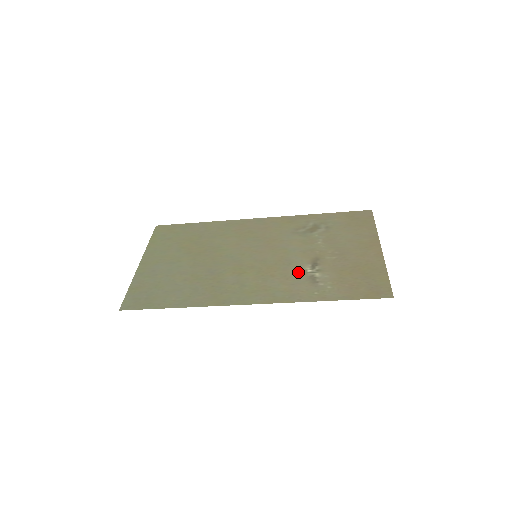
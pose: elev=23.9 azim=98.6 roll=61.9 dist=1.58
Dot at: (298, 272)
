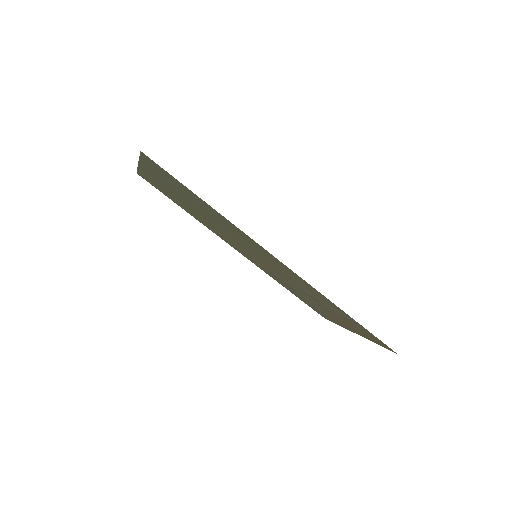
Dot at: occluded
